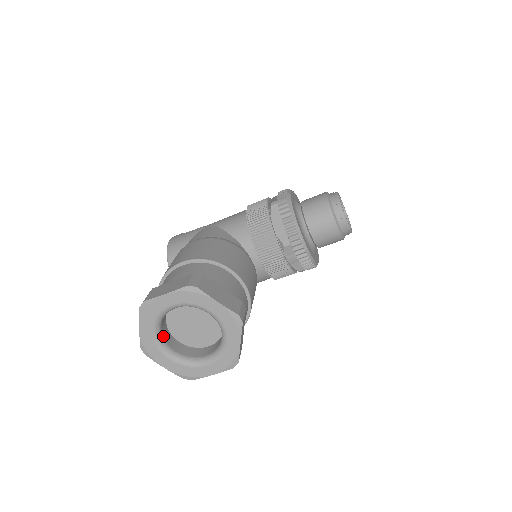
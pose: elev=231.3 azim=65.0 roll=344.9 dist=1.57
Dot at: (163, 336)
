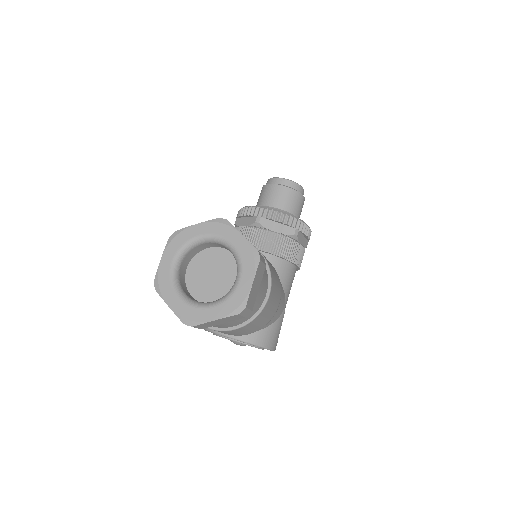
Dot at: (194, 300)
